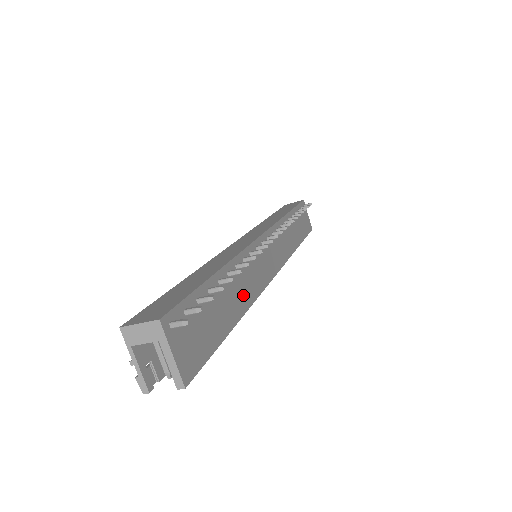
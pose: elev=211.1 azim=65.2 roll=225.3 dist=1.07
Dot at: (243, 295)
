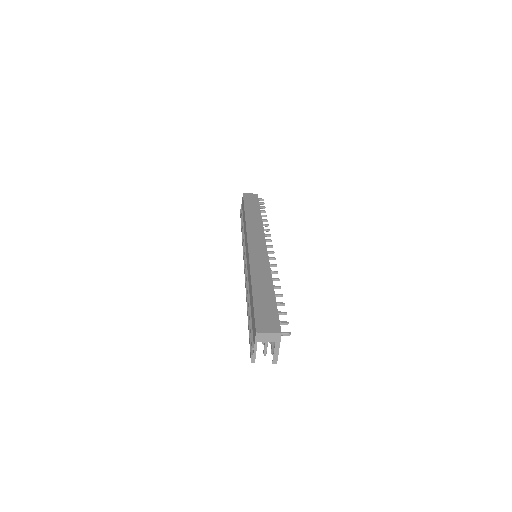
Dot at: occluded
